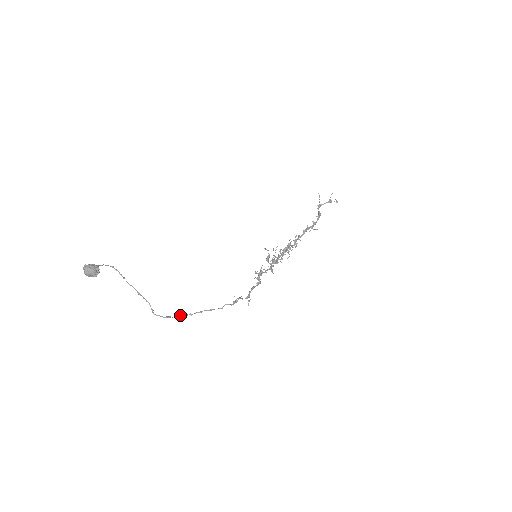
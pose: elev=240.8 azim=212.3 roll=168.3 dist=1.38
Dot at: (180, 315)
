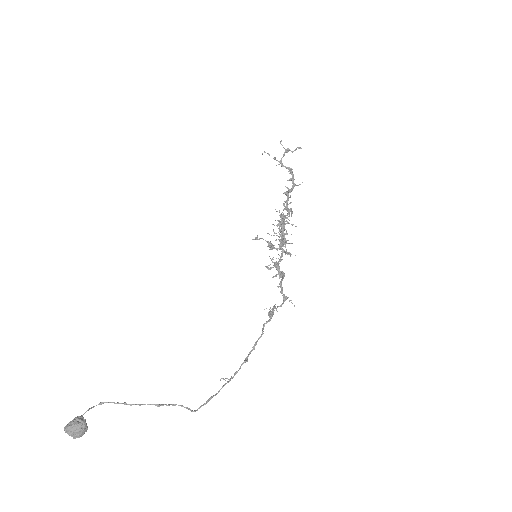
Dot at: (223, 385)
